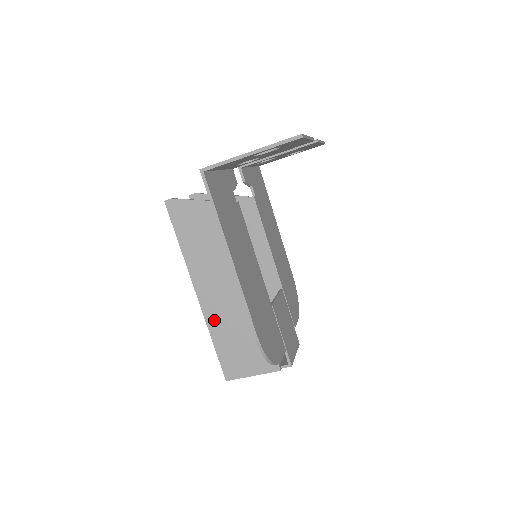
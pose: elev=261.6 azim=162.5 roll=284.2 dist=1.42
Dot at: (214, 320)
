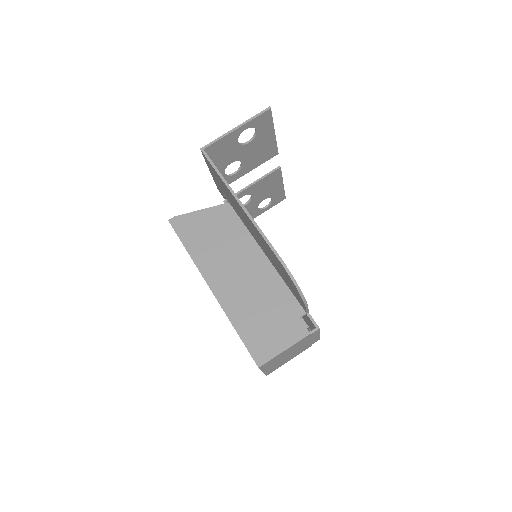
Dot at: (232, 307)
